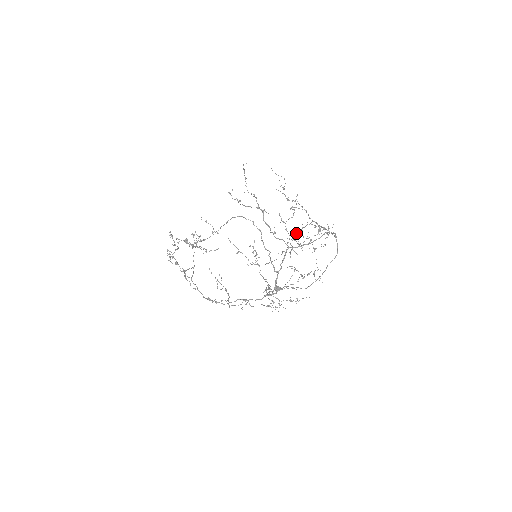
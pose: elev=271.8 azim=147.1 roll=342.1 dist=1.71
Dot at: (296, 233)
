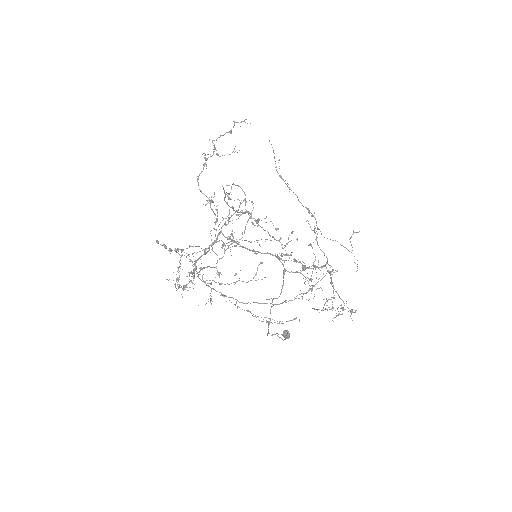
Dot at: (331, 280)
